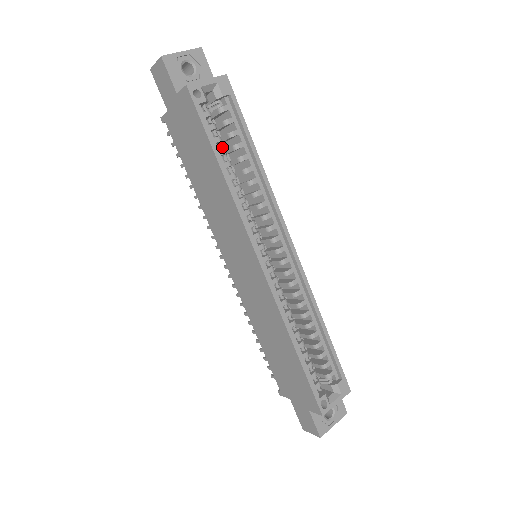
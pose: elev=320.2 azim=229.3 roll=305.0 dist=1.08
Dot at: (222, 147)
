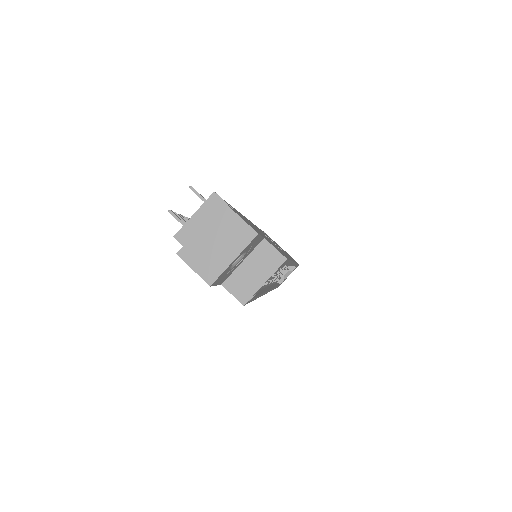
Dot at: occluded
